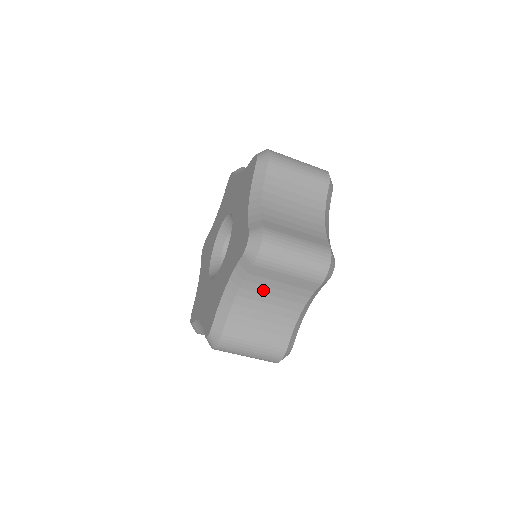
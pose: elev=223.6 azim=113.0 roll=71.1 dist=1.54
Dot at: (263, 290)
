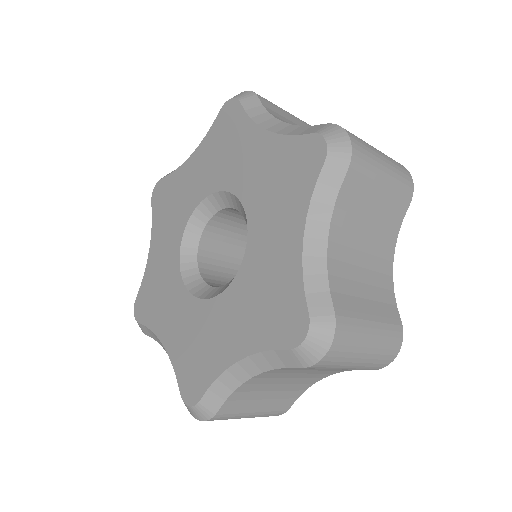
Dot at: occluded
